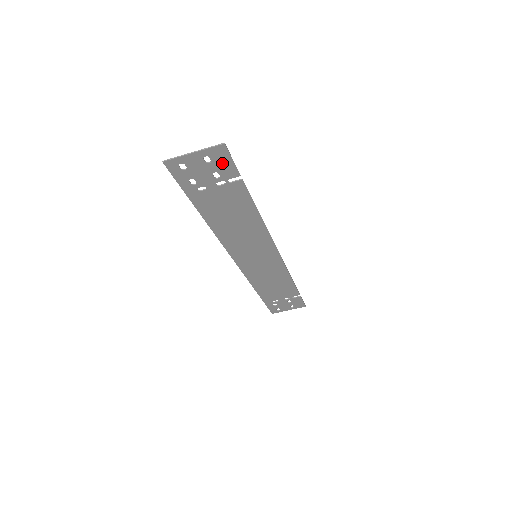
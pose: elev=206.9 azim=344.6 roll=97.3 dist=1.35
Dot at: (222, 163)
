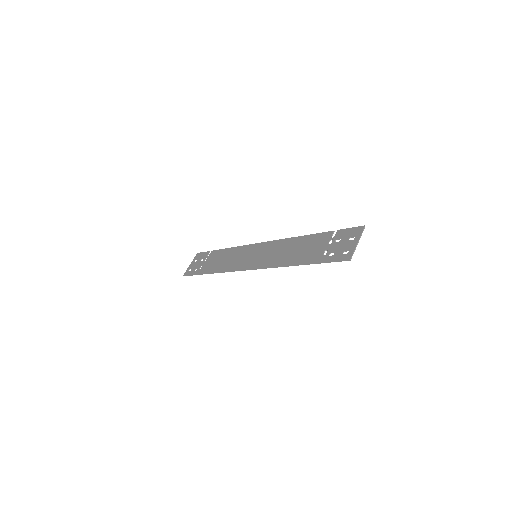
Dot at: (349, 234)
